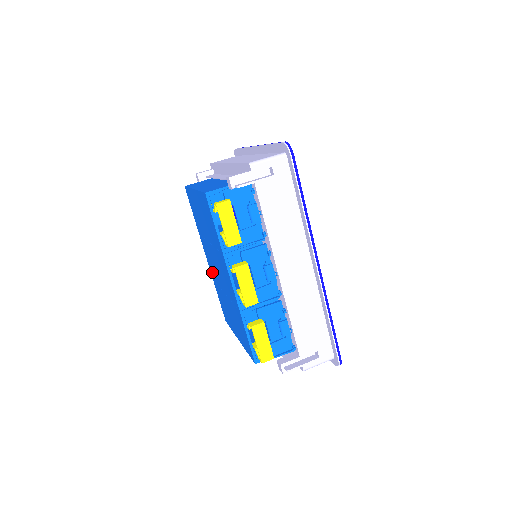
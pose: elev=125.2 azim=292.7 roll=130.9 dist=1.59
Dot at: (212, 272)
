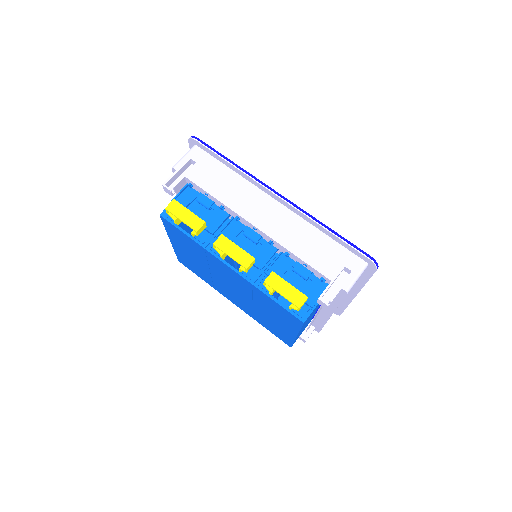
Dot at: (243, 308)
